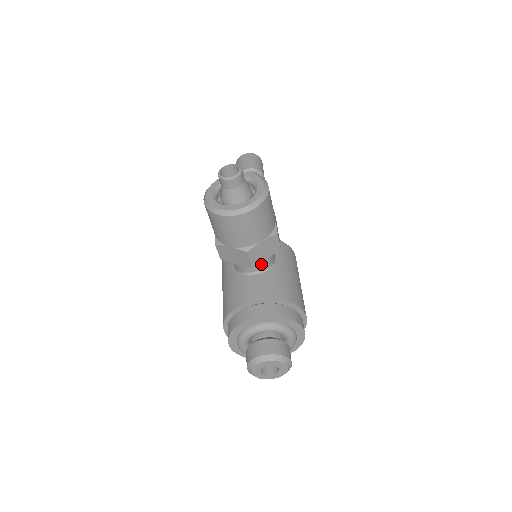
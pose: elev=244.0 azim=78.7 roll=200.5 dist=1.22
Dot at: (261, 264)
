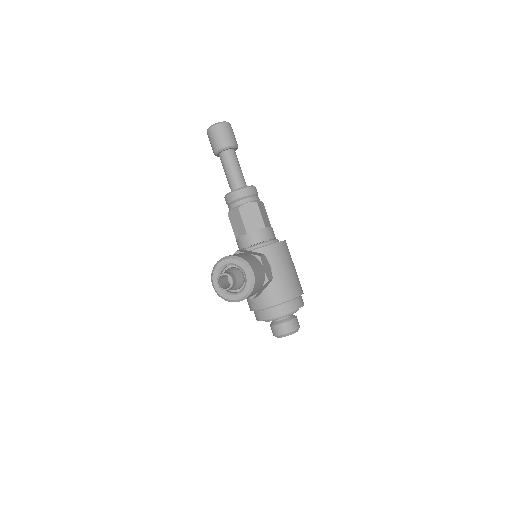
Dot at: occluded
